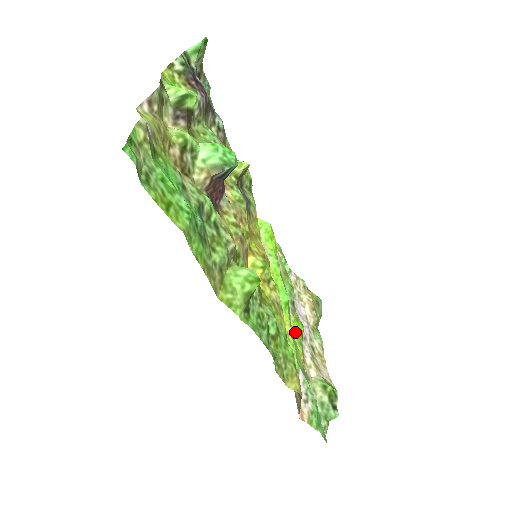
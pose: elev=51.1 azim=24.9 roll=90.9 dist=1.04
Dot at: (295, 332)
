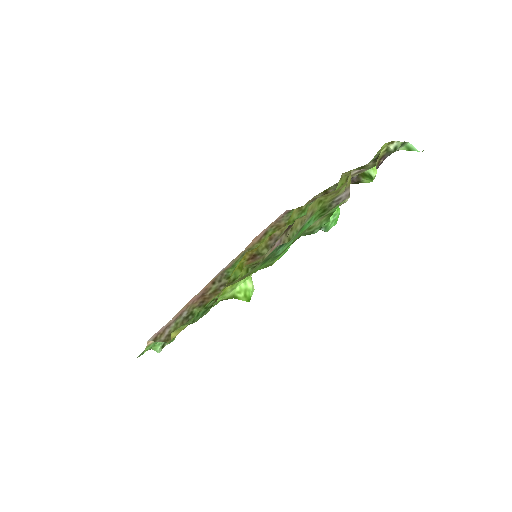
Dot at: occluded
